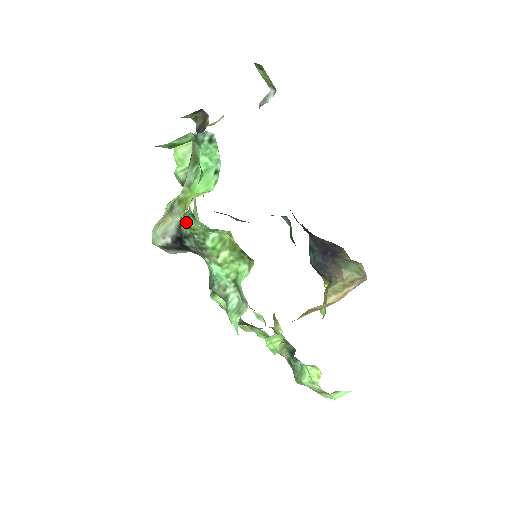
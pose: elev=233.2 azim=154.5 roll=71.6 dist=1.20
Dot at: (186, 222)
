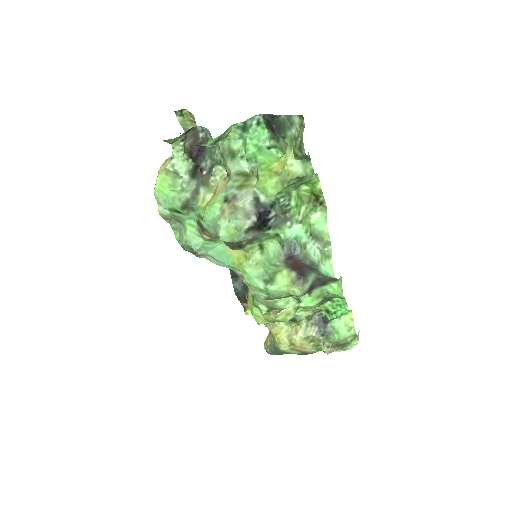
Dot at: (293, 174)
